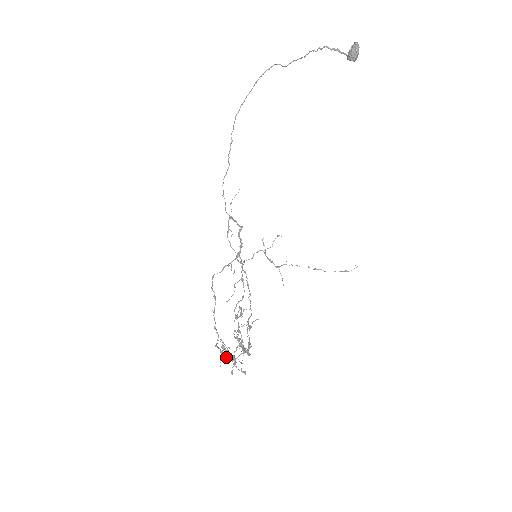
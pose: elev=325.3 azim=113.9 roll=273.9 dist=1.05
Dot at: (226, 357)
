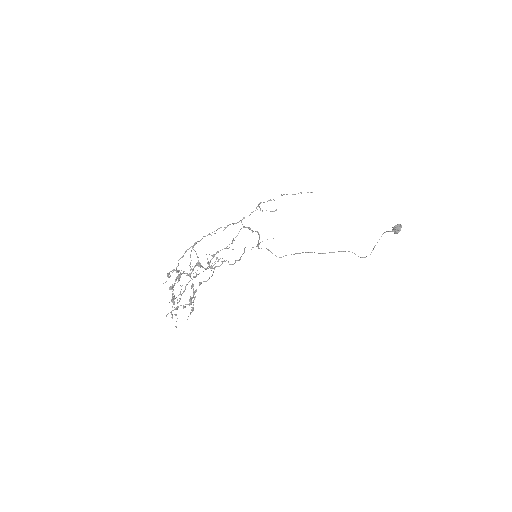
Dot at: occluded
